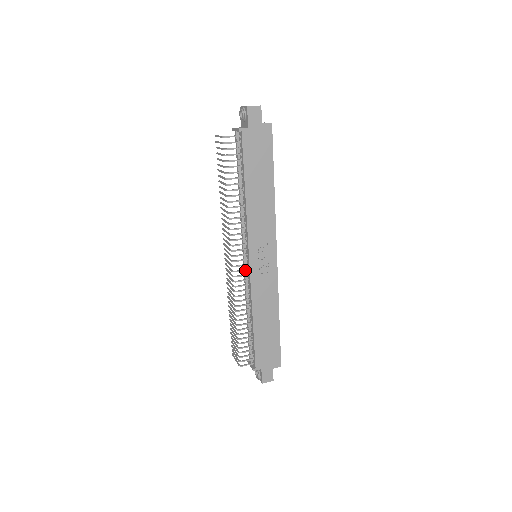
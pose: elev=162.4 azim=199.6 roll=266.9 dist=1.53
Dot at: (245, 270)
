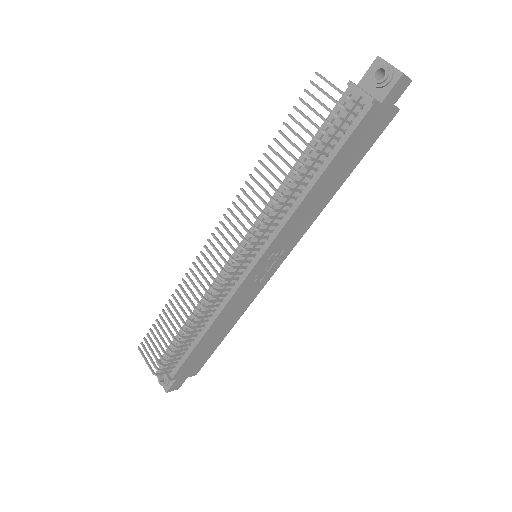
Dot at: (239, 274)
